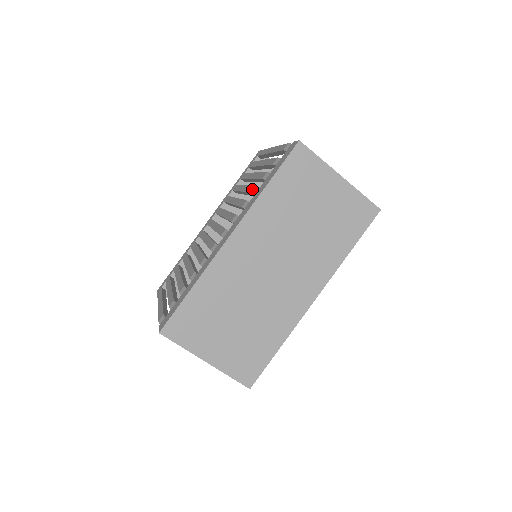
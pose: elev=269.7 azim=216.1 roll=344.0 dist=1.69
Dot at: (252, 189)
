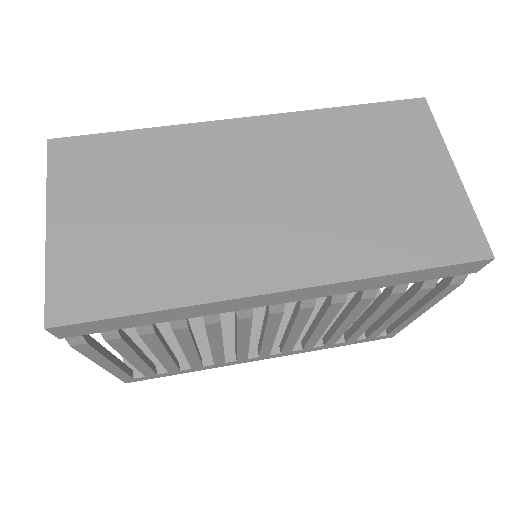
Dot at: occluded
